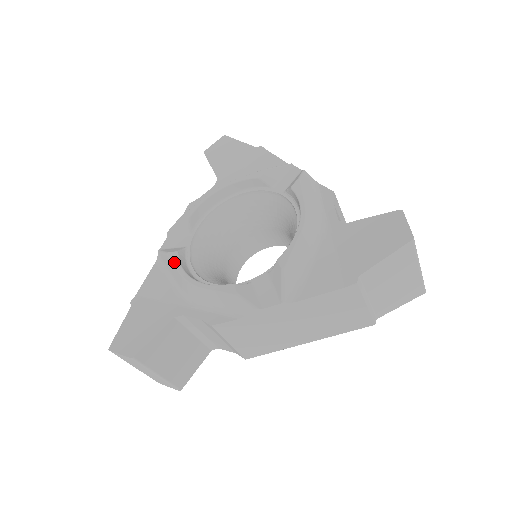
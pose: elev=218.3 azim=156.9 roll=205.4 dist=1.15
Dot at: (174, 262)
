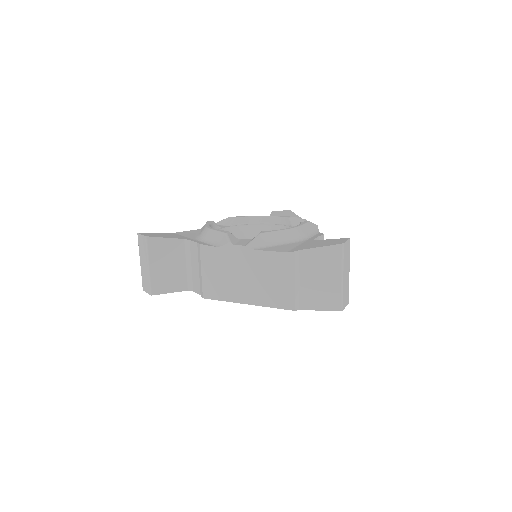
Dot at: (208, 223)
